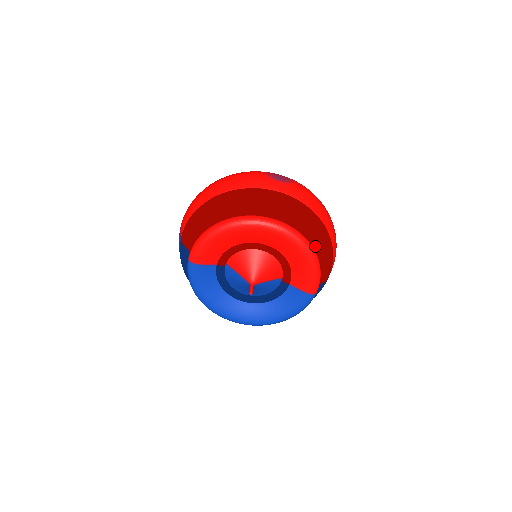
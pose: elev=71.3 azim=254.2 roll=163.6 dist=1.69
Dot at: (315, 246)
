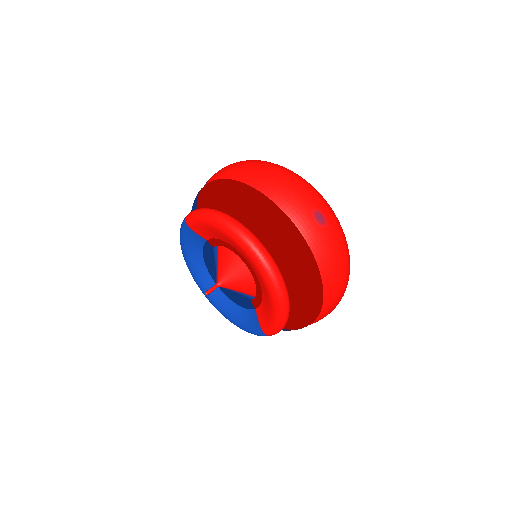
Dot at: (296, 305)
